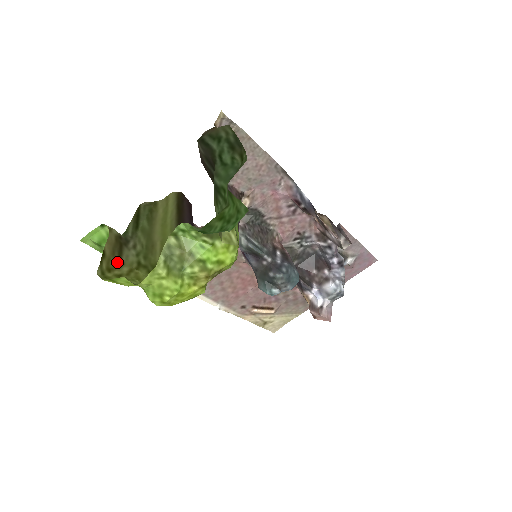
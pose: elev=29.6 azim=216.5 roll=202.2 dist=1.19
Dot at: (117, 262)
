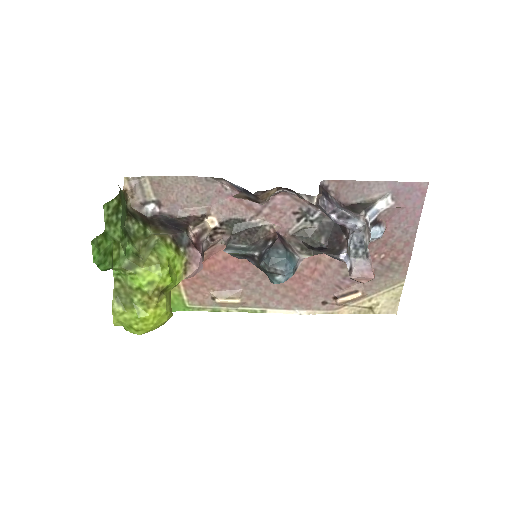
Dot at: occluded
